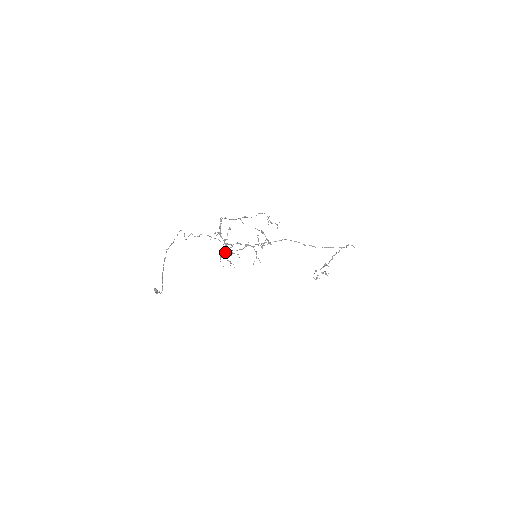
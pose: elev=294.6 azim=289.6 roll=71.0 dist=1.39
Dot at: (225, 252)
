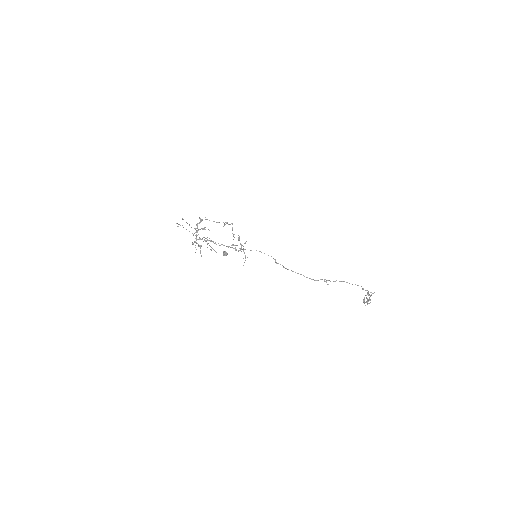
Dot at: (198, 244)
